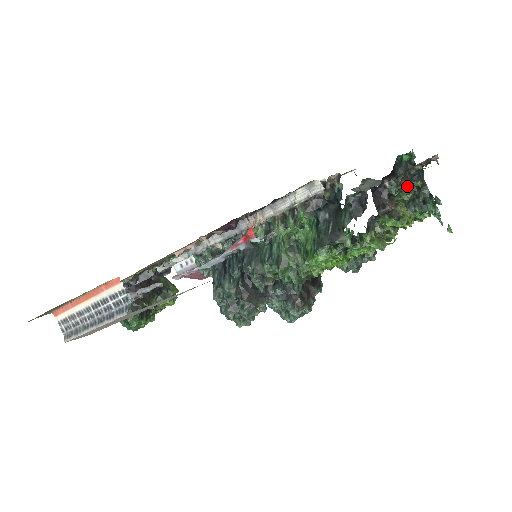
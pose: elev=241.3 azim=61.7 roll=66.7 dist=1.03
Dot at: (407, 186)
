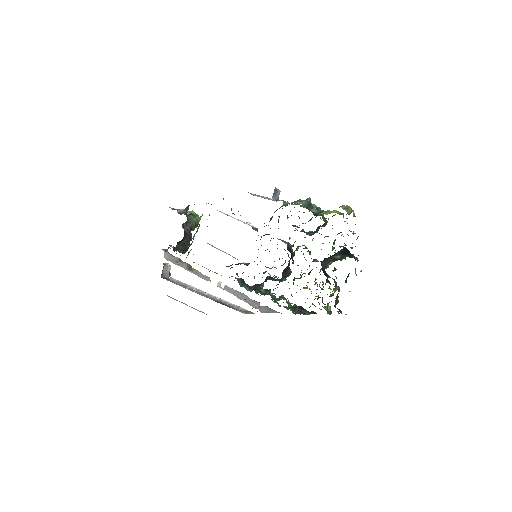
Dot at: occluded
